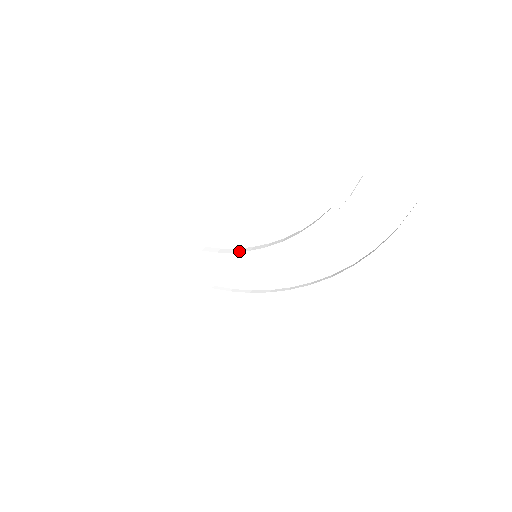
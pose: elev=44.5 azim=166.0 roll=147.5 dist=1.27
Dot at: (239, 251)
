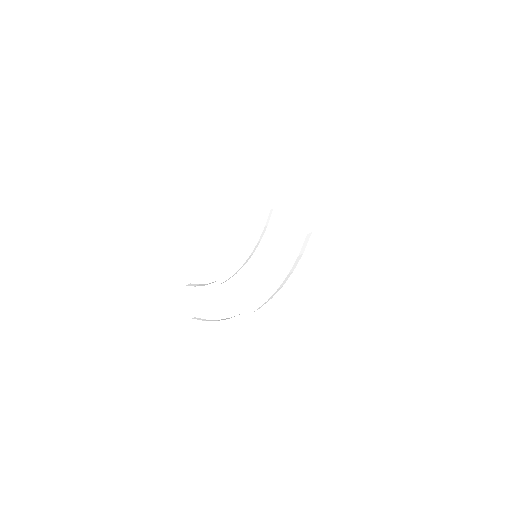
Dot at: (243, 258)
